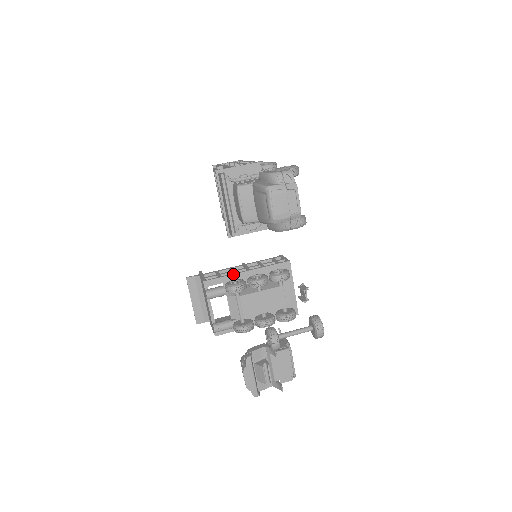
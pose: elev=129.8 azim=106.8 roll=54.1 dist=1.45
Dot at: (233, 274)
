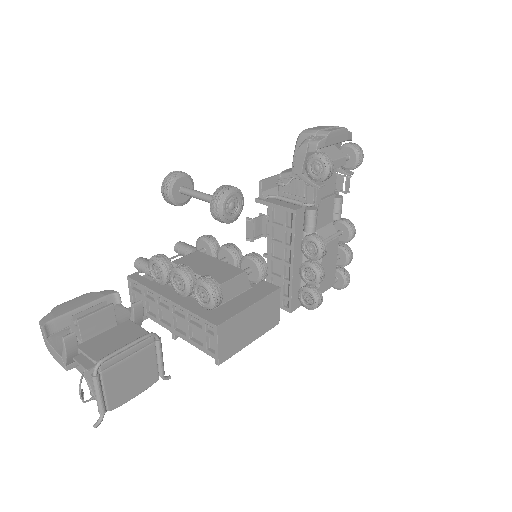
Dot at: occluded
